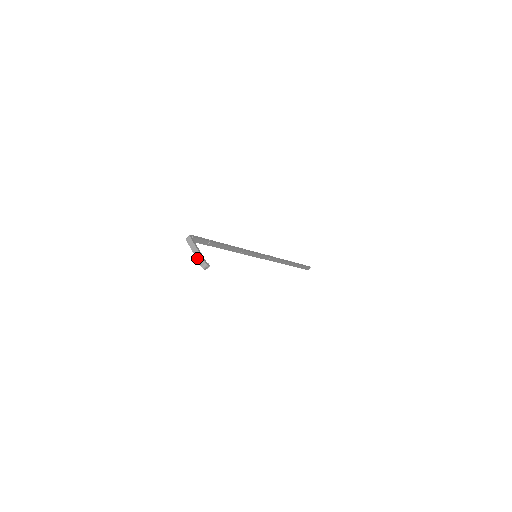
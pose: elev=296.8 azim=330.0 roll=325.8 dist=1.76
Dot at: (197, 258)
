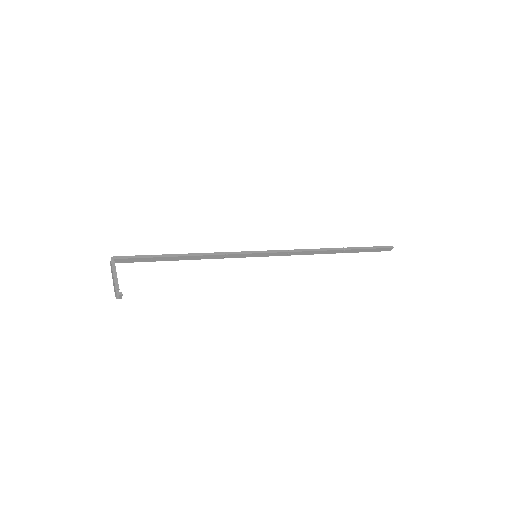
Dot at: (113, 285)
